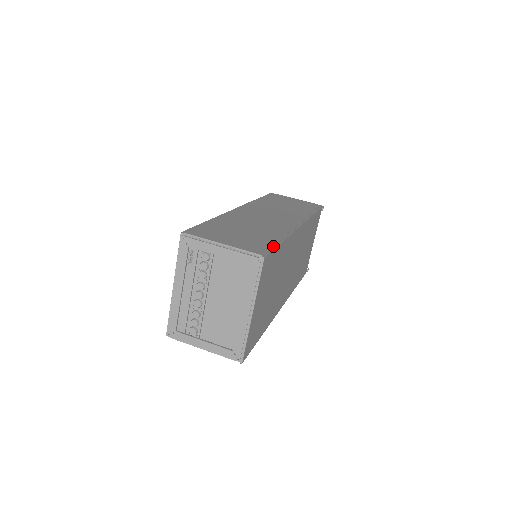
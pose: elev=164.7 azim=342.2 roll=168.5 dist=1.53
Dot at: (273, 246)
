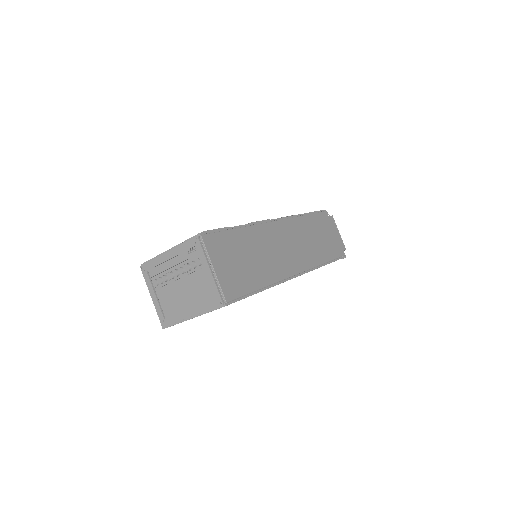
Dot at: (247, 294)
